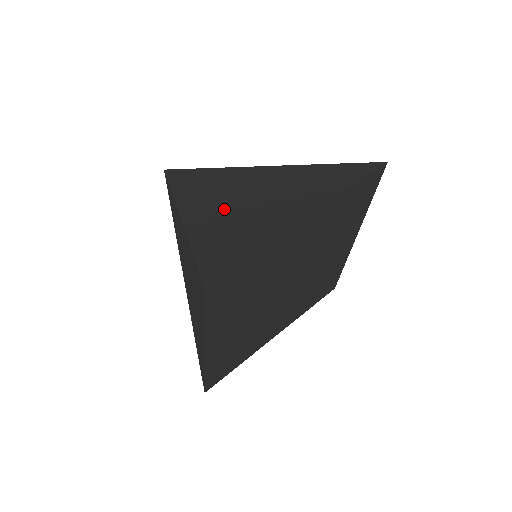
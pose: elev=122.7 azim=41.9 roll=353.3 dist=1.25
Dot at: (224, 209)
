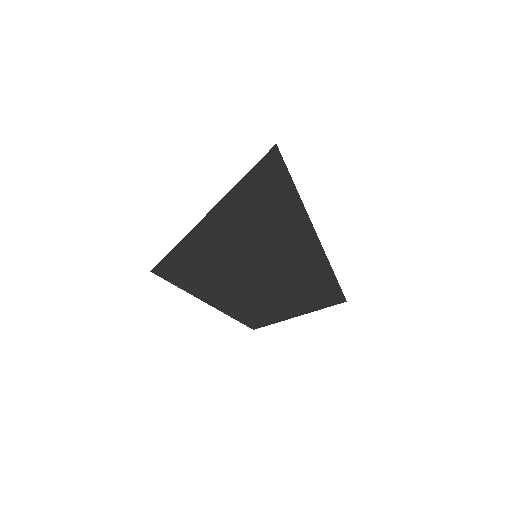
Dot at: (209, 240)
